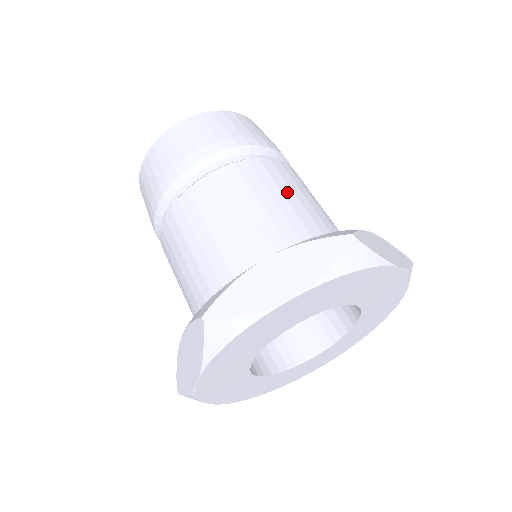
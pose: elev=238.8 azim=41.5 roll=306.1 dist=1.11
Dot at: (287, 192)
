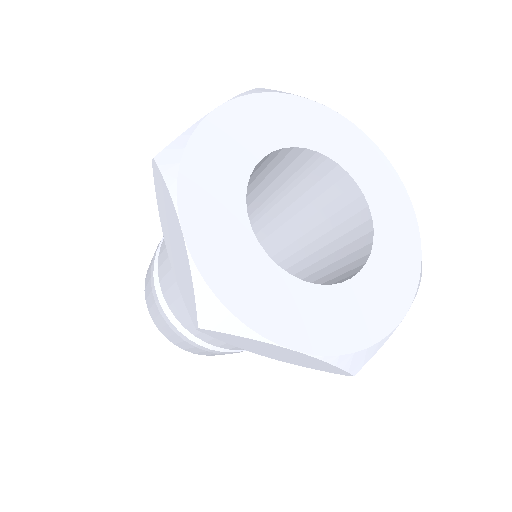
Dot at: occluded
